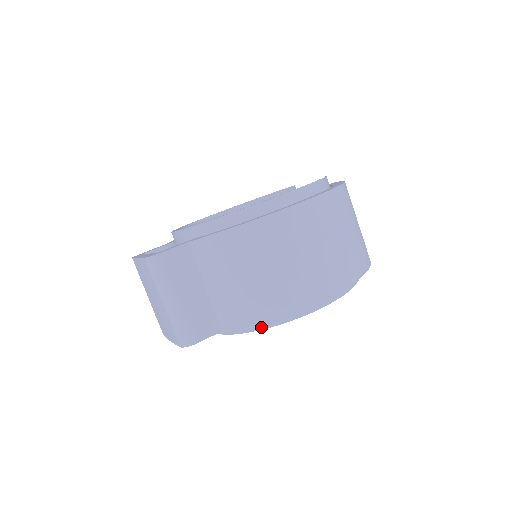
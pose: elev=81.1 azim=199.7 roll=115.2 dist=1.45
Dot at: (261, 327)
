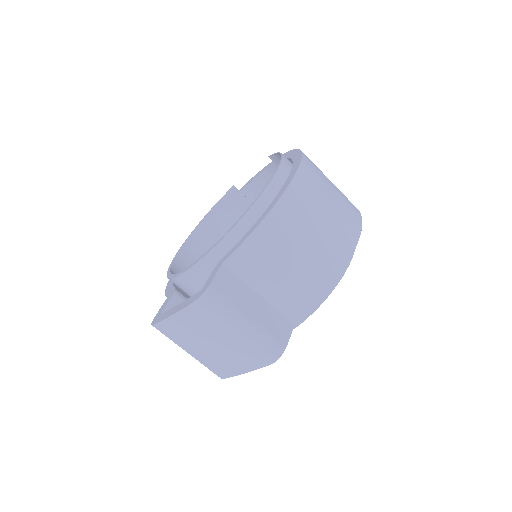
Dot at: (321, 300)
